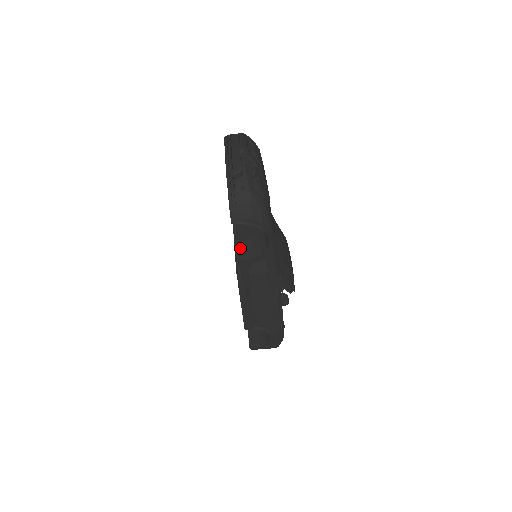
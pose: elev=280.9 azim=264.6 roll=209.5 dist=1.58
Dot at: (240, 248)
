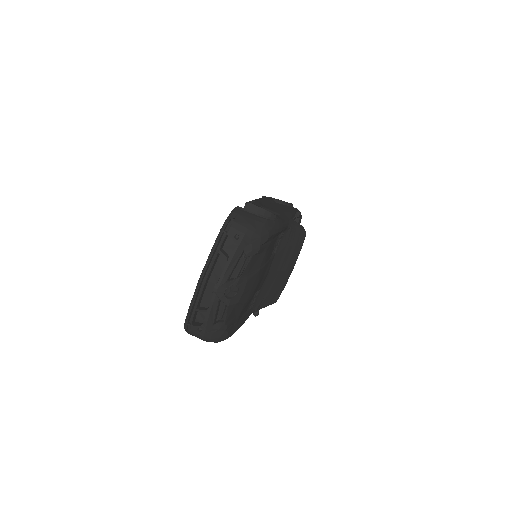
Dot at: occluded
